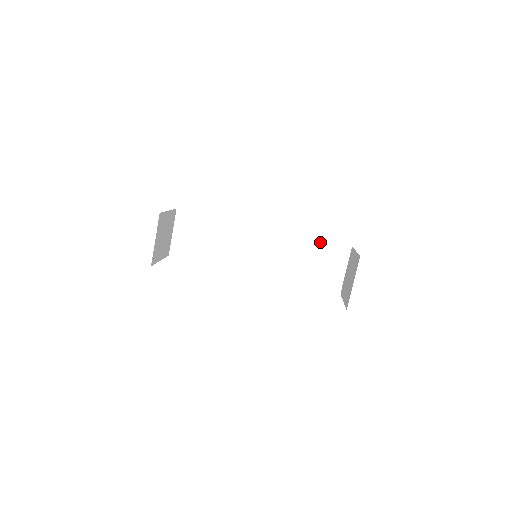
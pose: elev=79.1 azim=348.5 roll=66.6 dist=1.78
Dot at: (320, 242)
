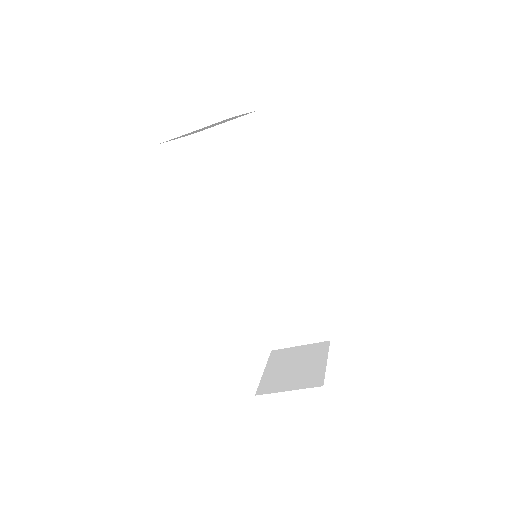
Dot at: (316, 305)
